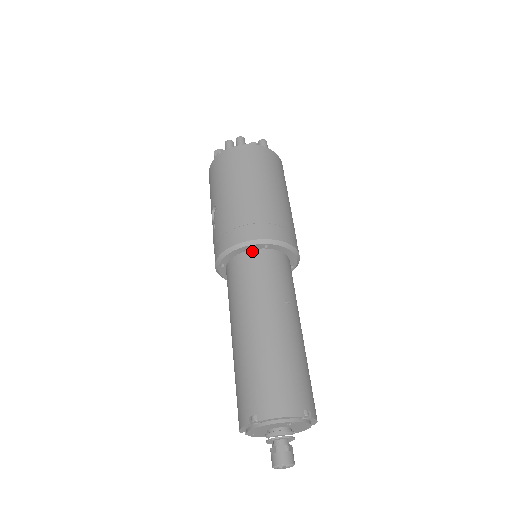
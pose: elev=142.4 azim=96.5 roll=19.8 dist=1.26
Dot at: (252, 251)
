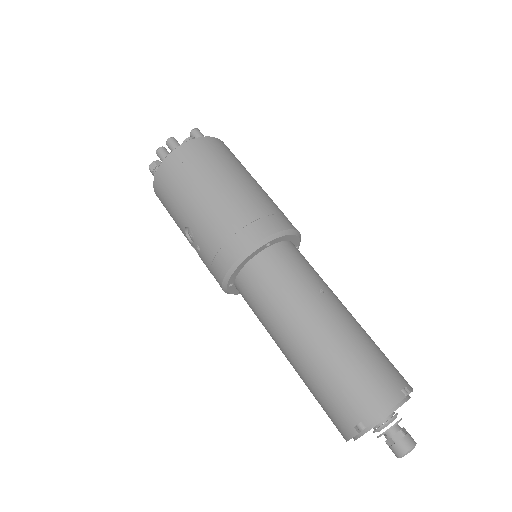
Dot at: (256, 257)
